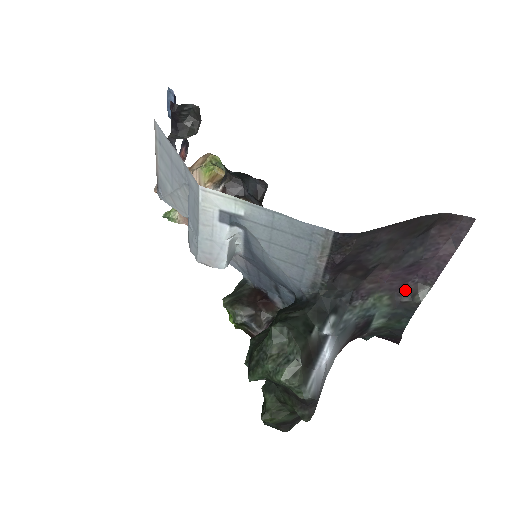
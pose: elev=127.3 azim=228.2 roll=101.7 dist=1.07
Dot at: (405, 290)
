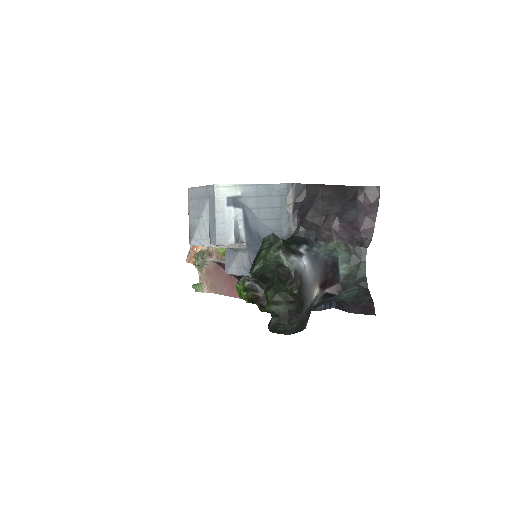
Dot at: (354, 241)
